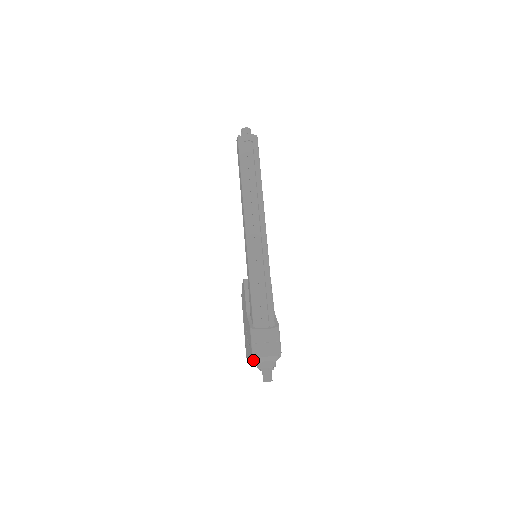
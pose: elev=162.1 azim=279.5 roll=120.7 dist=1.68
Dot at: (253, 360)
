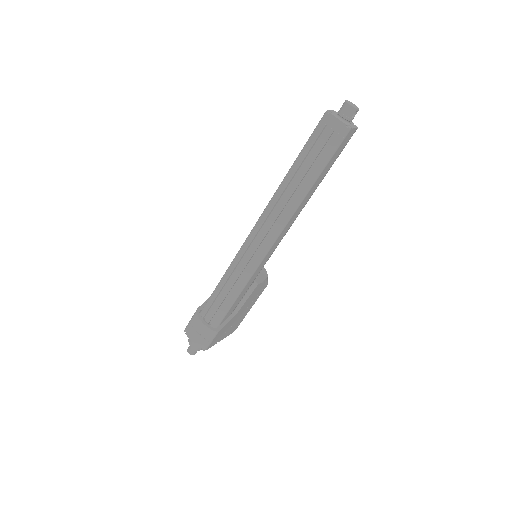
Dot at: occluded
